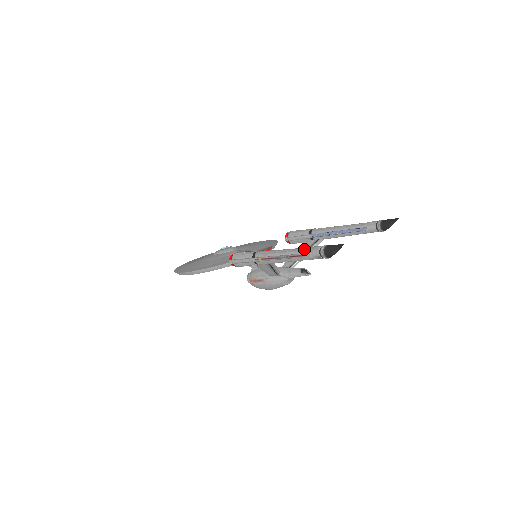
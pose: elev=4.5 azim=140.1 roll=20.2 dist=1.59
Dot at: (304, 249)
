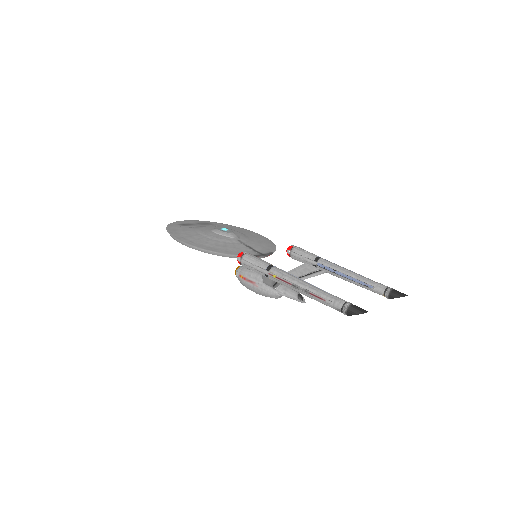
Dot at: (327, 294)
